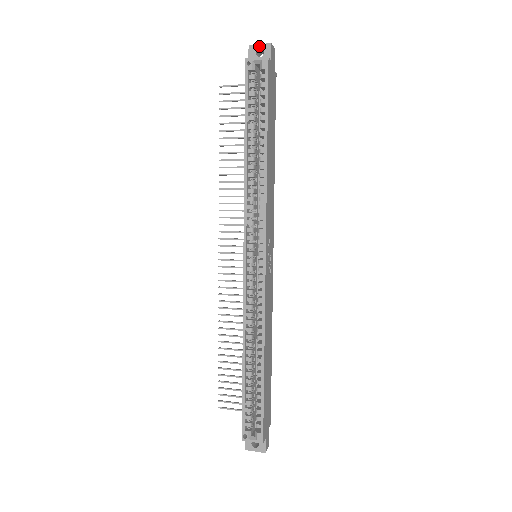
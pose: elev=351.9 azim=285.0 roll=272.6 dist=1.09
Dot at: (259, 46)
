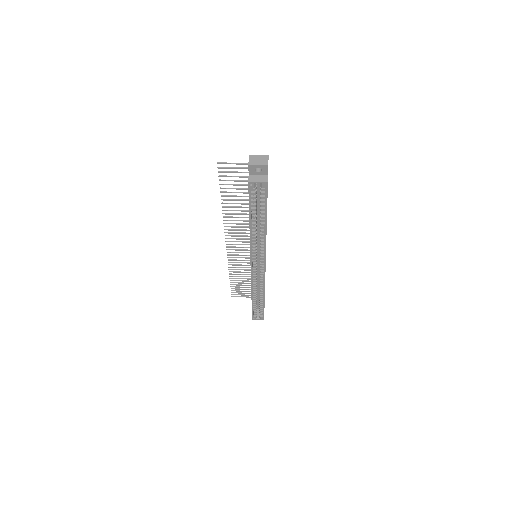
Dot at: (258, 166)
